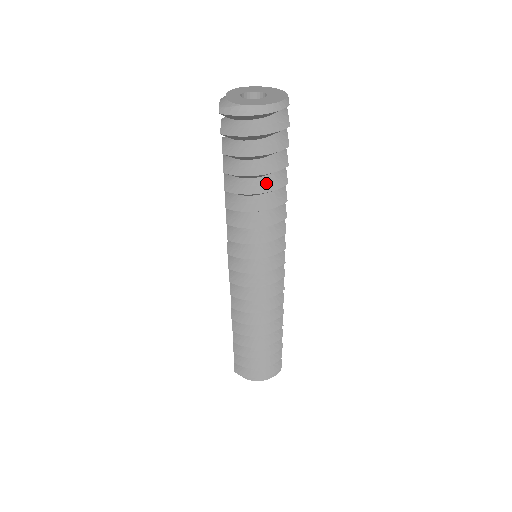
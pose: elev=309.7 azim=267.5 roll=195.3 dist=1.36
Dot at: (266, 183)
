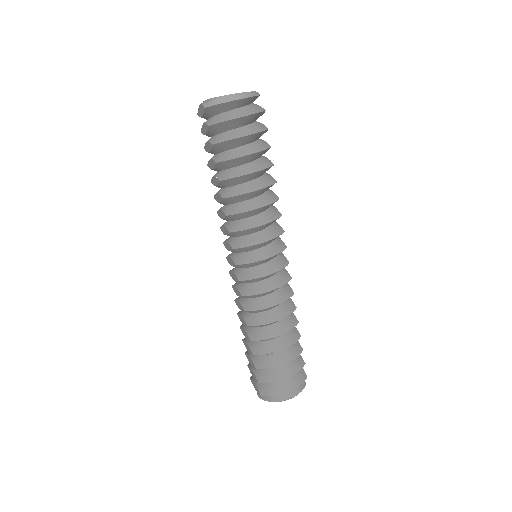
Dot at: (256, 165)
